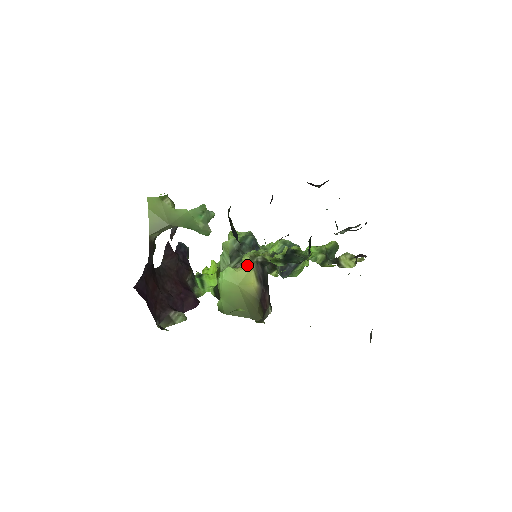
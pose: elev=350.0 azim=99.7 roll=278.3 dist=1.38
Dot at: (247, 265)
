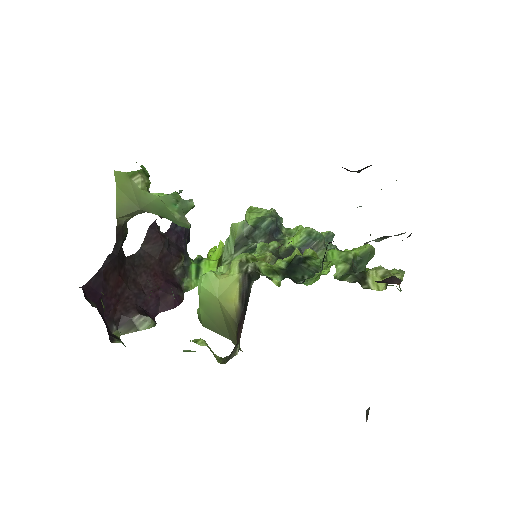
Dot at: (233, 273)
